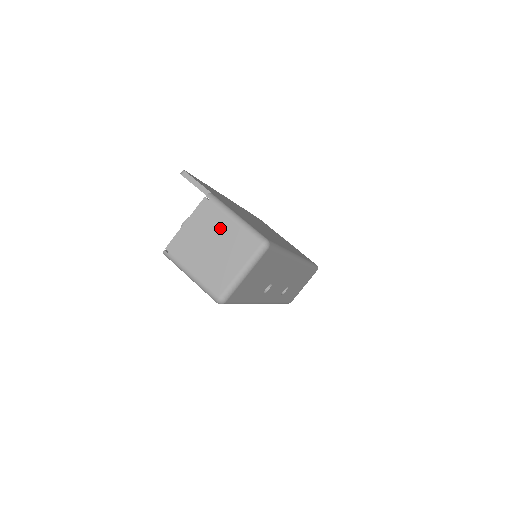
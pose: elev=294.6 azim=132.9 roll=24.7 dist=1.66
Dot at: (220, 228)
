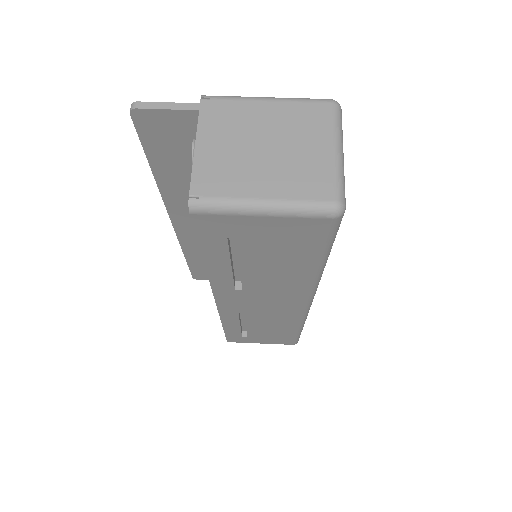
Dot at: (257, 119)
